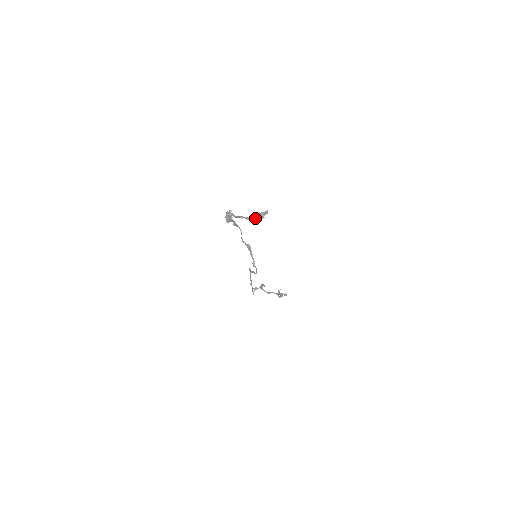
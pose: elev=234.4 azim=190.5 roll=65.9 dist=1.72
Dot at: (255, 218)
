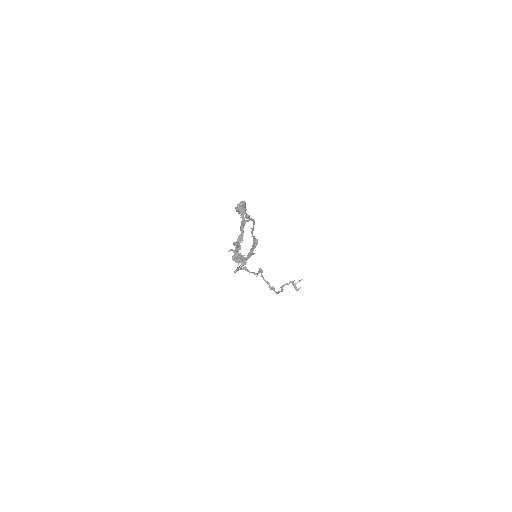
Dot at: occluded
